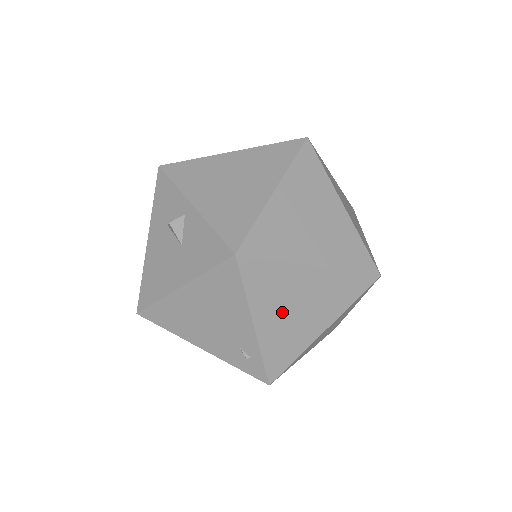
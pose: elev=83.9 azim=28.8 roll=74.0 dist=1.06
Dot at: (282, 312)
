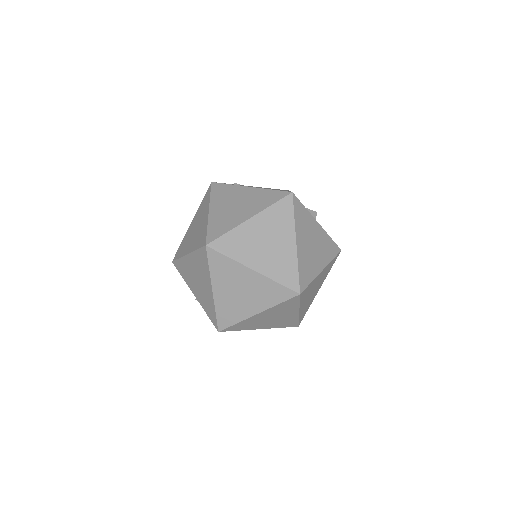
Dot at: (266, 322)
